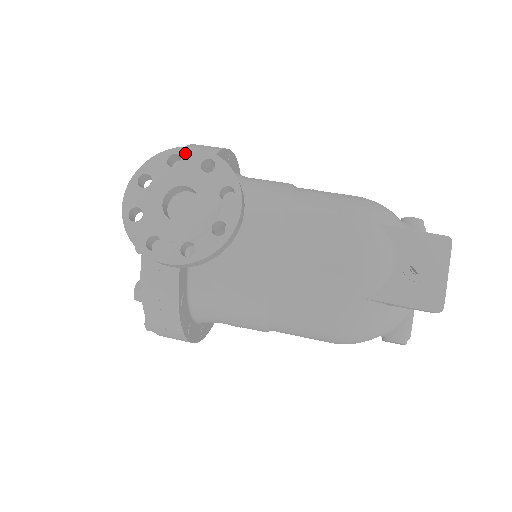
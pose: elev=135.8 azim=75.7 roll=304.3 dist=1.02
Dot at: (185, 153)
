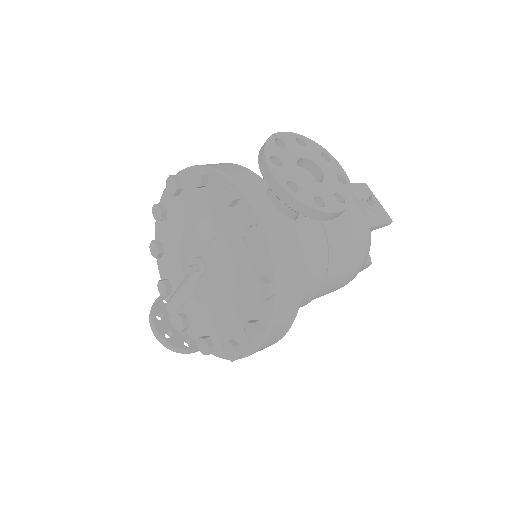
Dot at: (282, 136)
